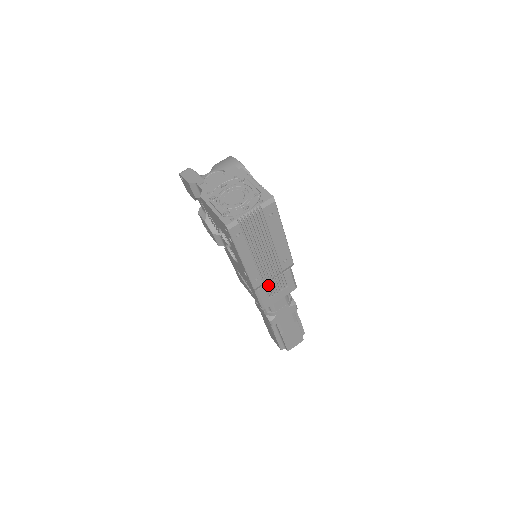
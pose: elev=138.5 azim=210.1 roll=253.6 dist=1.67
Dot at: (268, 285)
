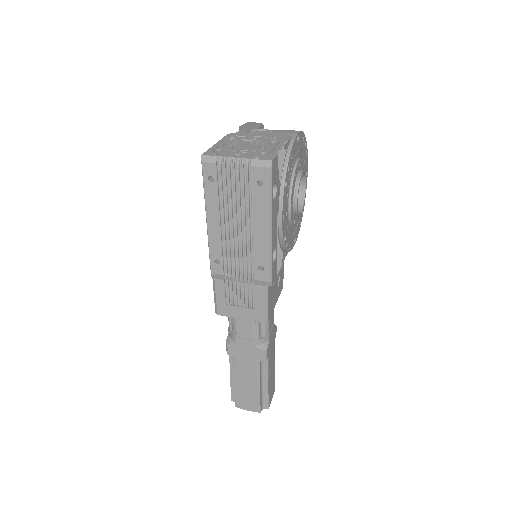
Dot at: (231, 284)
